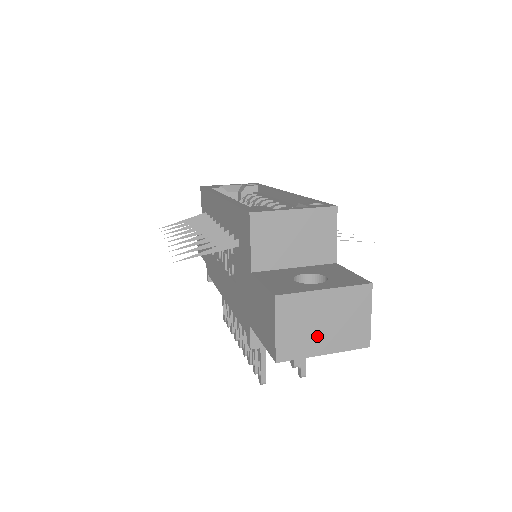
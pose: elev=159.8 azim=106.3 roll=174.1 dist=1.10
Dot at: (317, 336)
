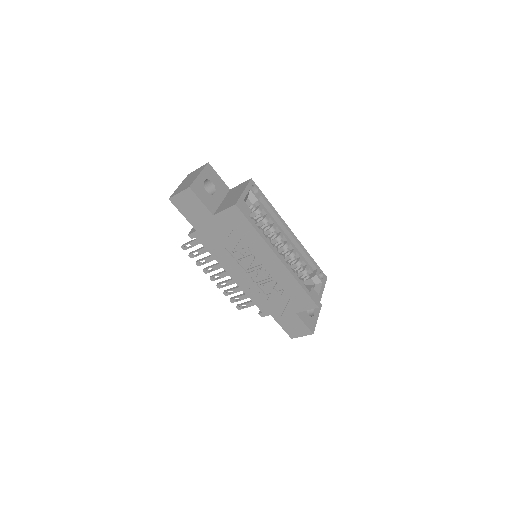
Dot at: occluded
